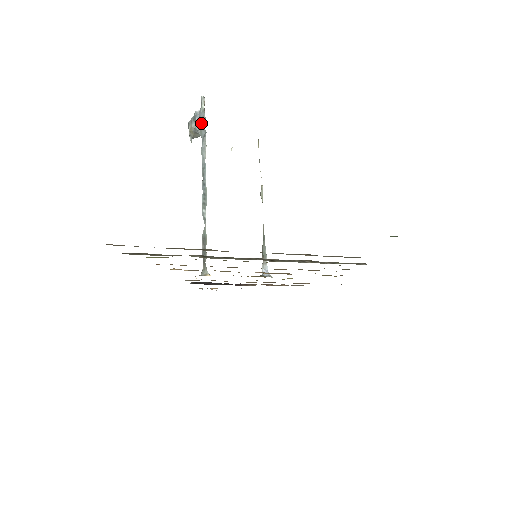
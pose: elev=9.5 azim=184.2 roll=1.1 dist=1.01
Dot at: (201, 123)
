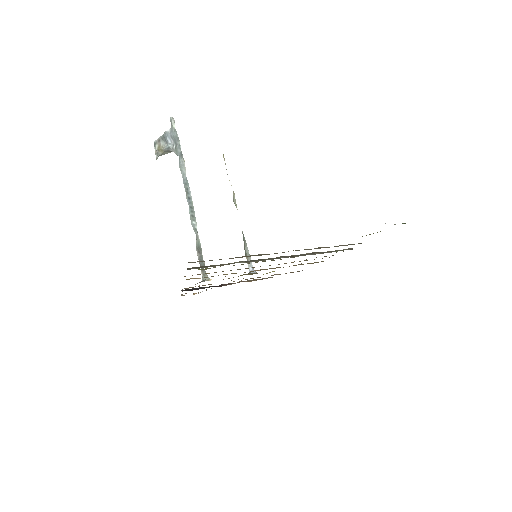
Dot at: (174, 142)
